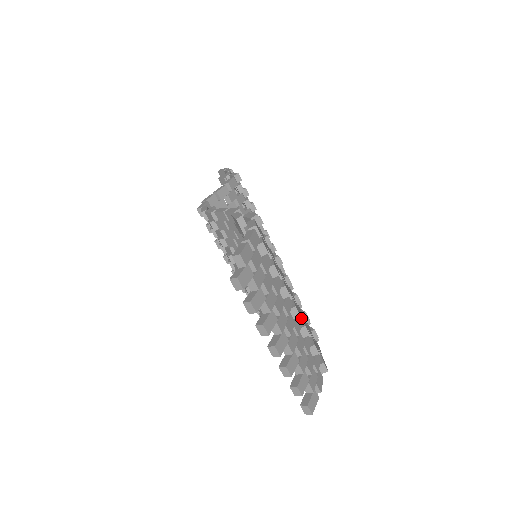
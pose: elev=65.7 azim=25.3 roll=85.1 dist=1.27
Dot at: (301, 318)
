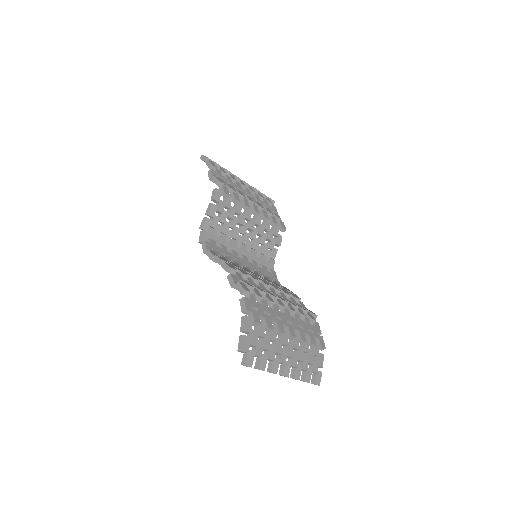
Dot at: (298, 331)
